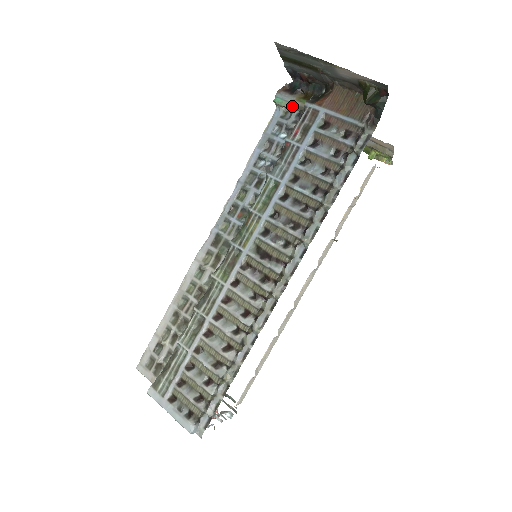
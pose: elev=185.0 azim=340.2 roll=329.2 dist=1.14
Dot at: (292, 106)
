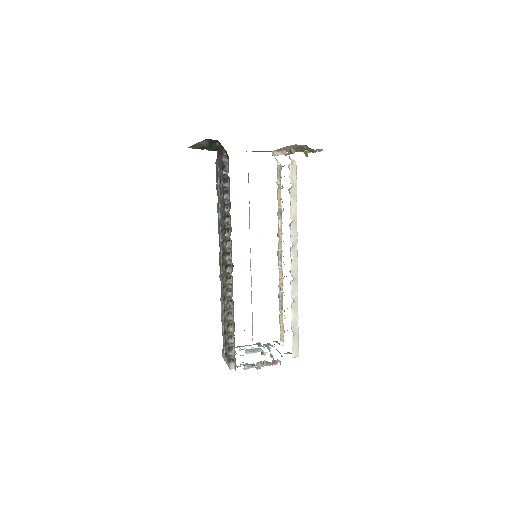
Dot at: occluded
